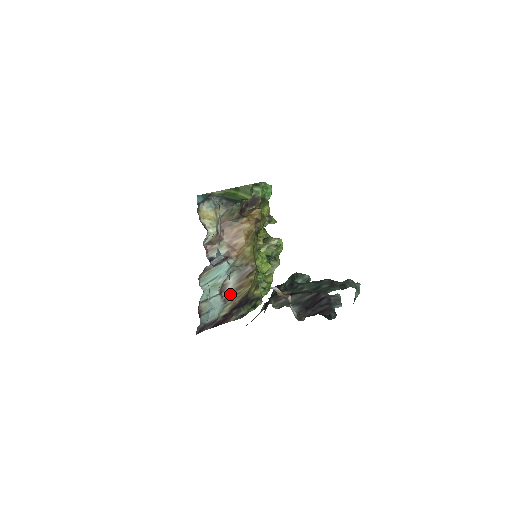
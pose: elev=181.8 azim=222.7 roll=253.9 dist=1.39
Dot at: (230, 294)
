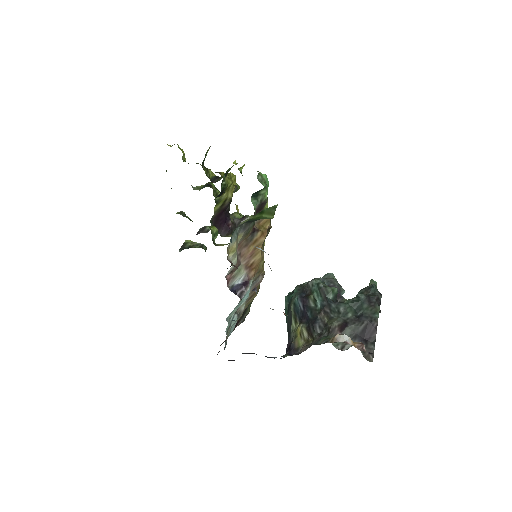
Dot at: (243, 307)
